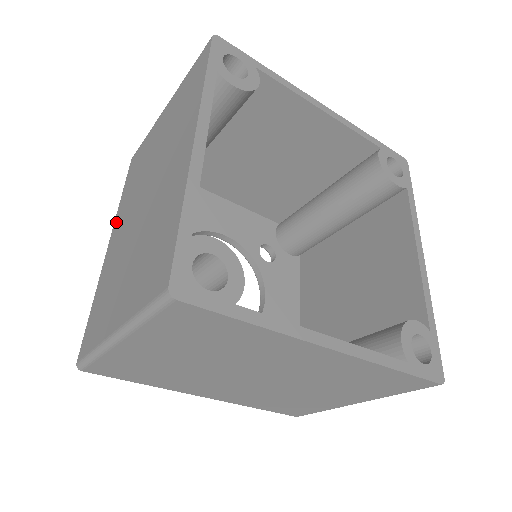
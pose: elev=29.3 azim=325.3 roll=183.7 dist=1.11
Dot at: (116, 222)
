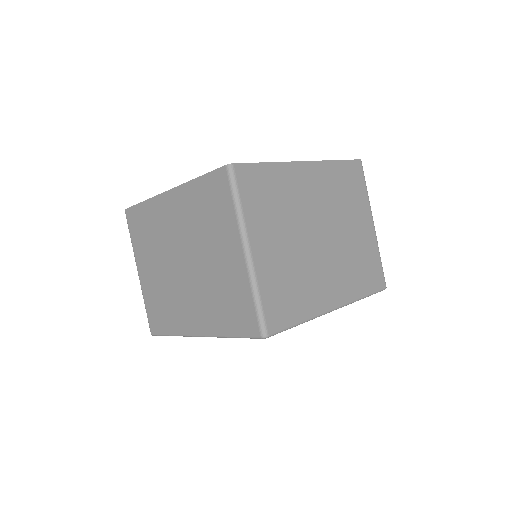
Dot at: (185, 328)
